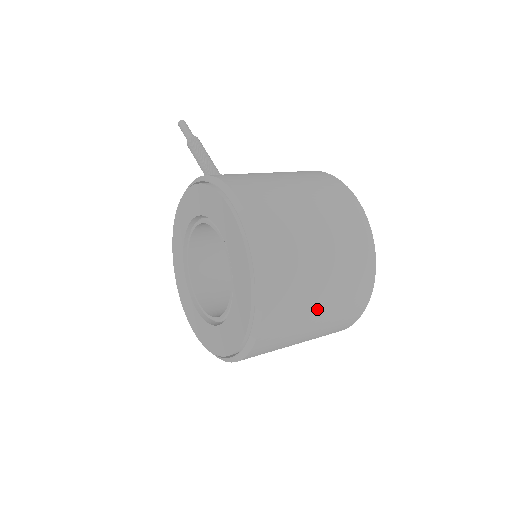
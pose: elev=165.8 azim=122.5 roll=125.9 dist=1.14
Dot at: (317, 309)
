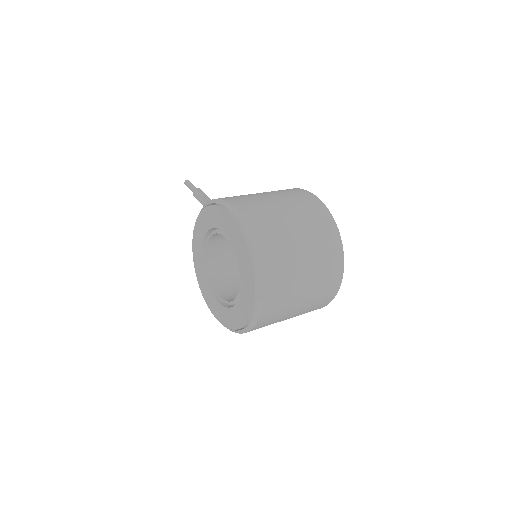
Dot at: (304, 276)
